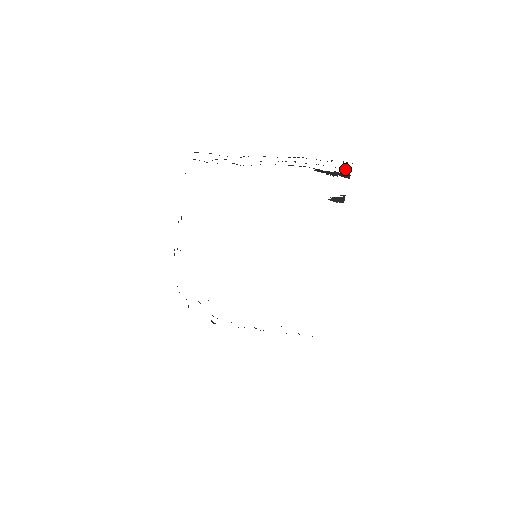
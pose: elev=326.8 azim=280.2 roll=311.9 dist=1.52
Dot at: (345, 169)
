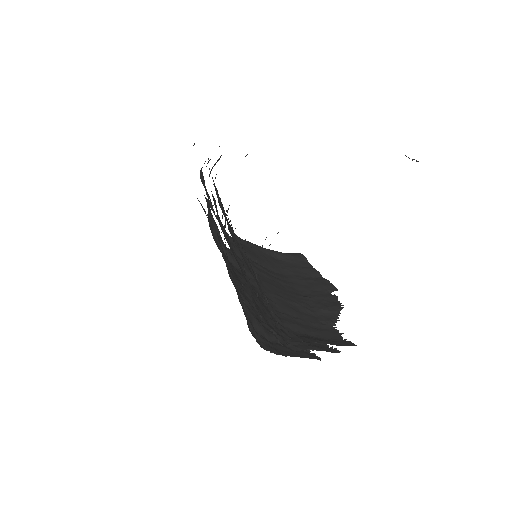
Dot at: occluded
